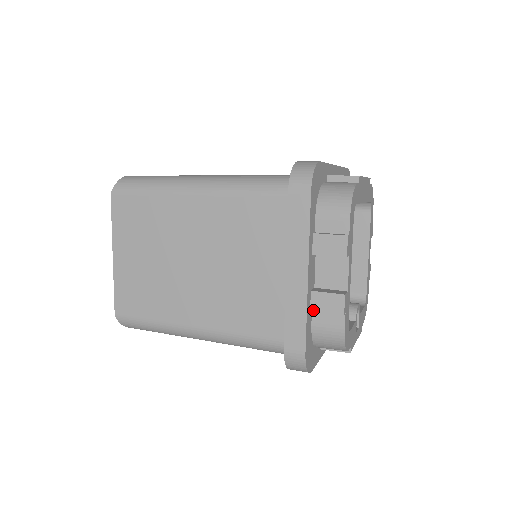
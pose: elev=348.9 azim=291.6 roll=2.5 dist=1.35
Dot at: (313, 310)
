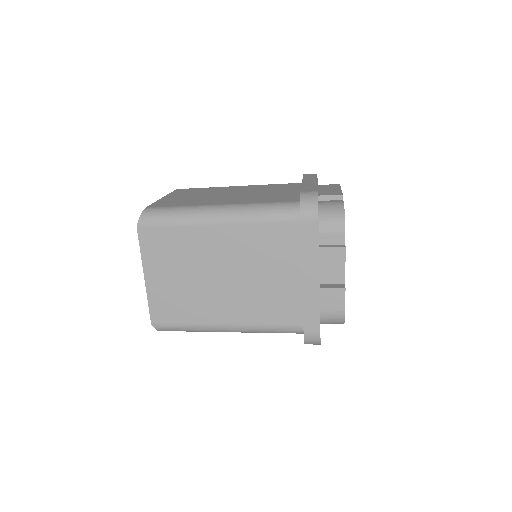
Dot at: (322, 301)
